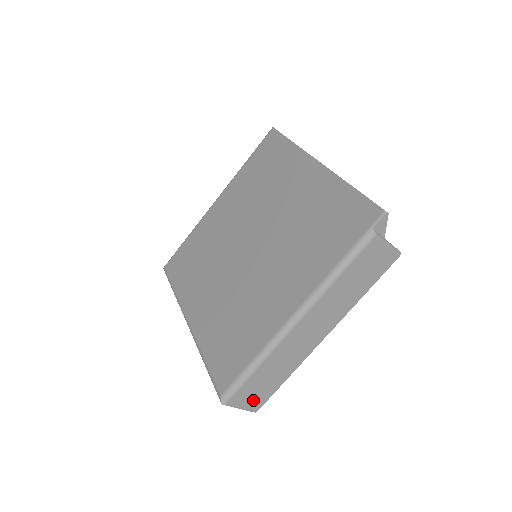
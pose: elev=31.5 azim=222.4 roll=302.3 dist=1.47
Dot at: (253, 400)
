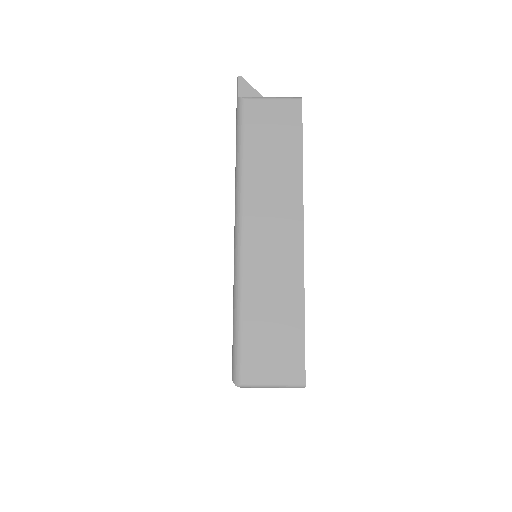
Dot at: (280, 364)
